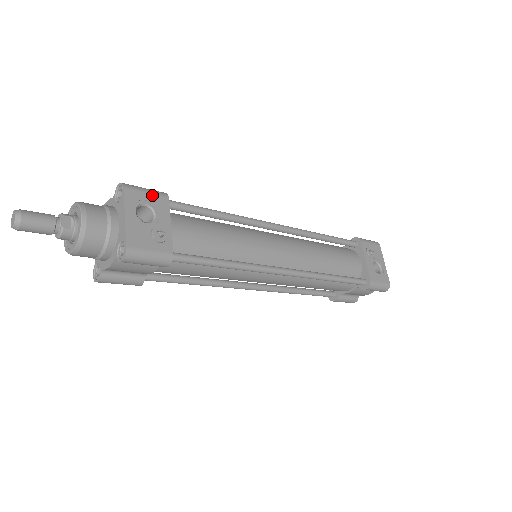
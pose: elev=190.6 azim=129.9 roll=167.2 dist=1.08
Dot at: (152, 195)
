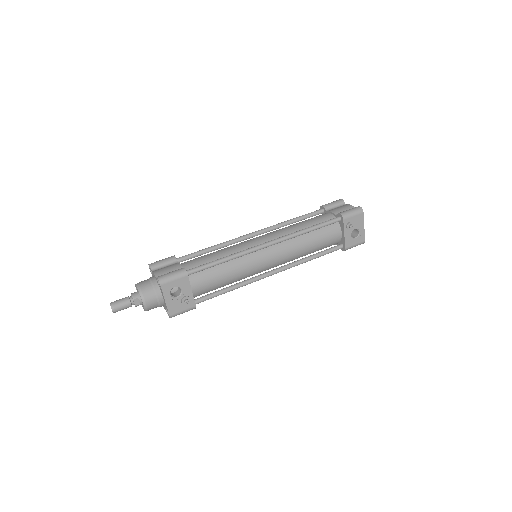
Dot at: (178, 280)
